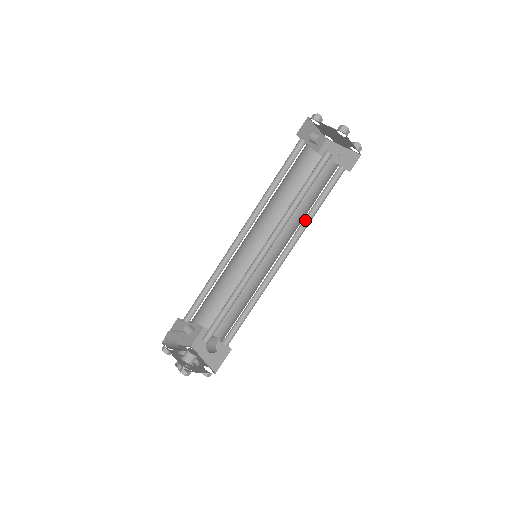
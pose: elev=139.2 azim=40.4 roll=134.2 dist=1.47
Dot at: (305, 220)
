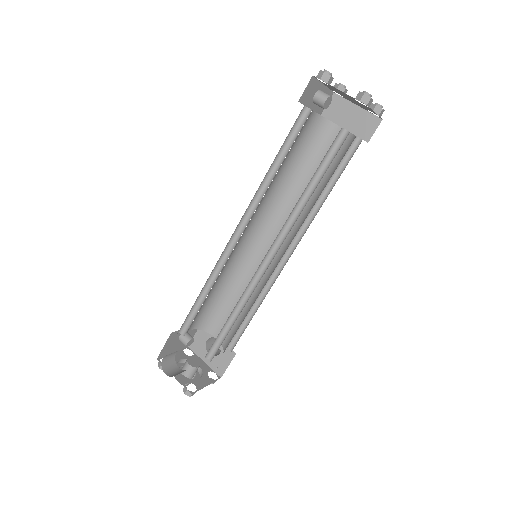
Dot at: occluded
